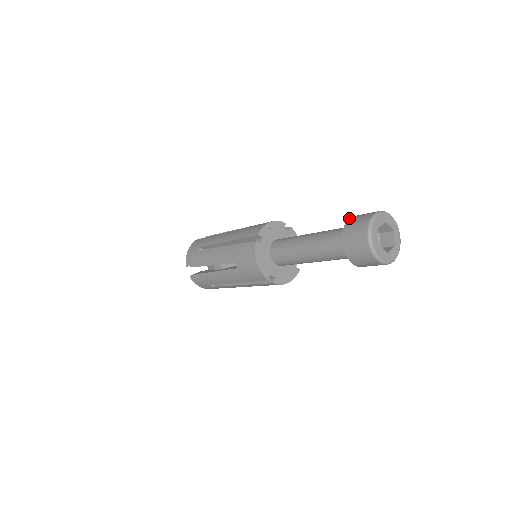
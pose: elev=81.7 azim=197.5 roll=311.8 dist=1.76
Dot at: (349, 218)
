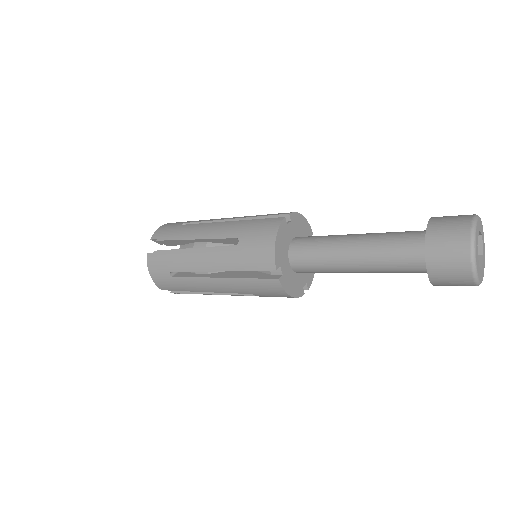
Dot at: occluded
